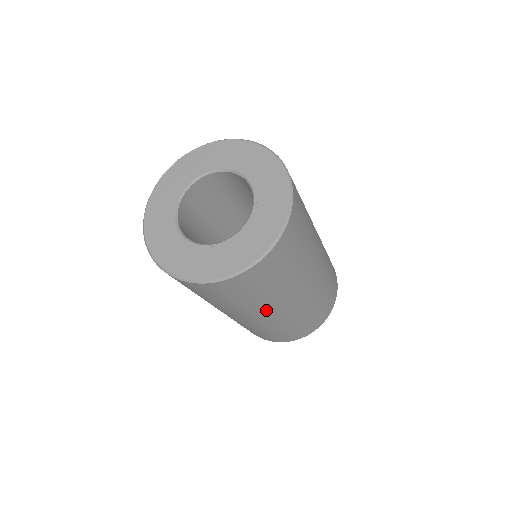
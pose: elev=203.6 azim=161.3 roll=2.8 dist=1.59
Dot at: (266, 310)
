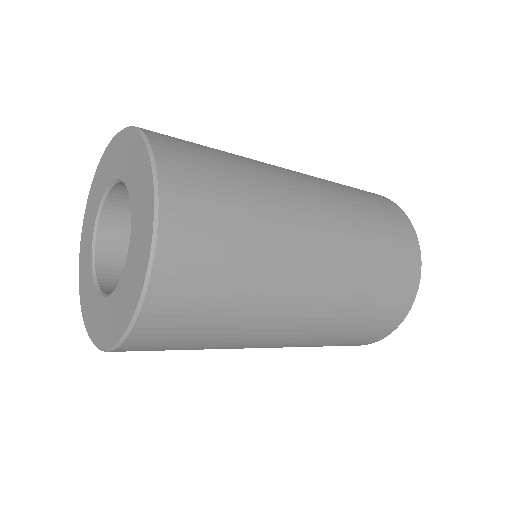
Dot at: (239, 348)
